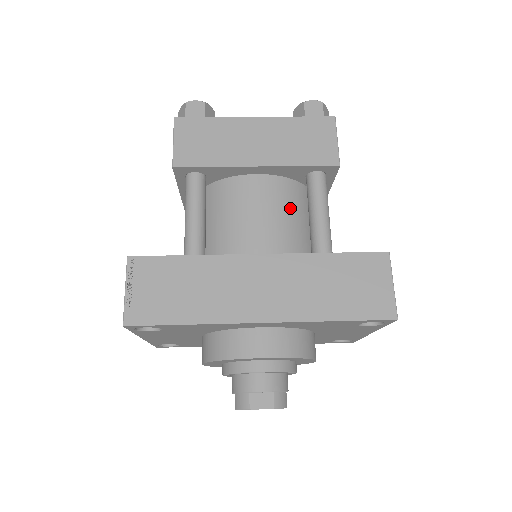
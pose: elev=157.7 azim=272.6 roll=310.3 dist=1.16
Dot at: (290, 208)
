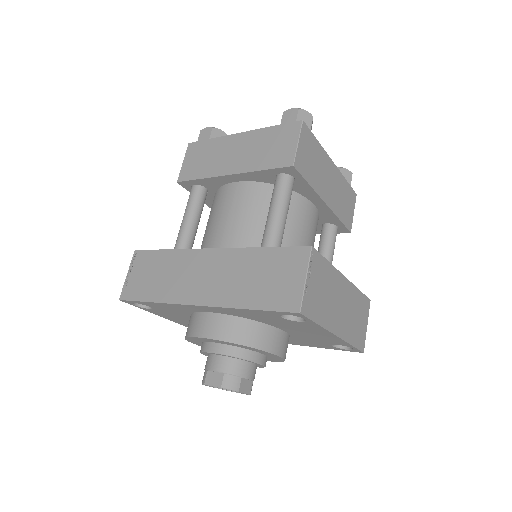
Dot at: (259, 209)
